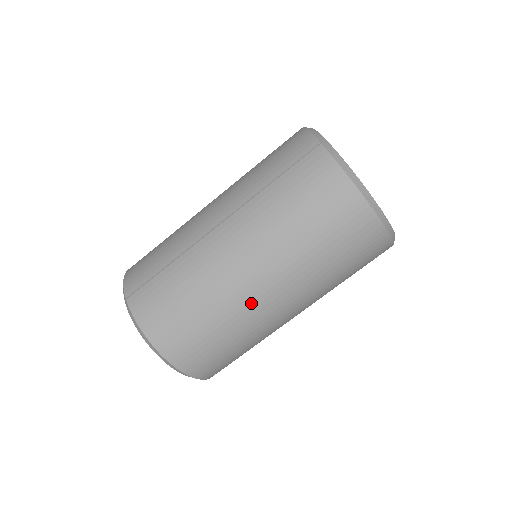
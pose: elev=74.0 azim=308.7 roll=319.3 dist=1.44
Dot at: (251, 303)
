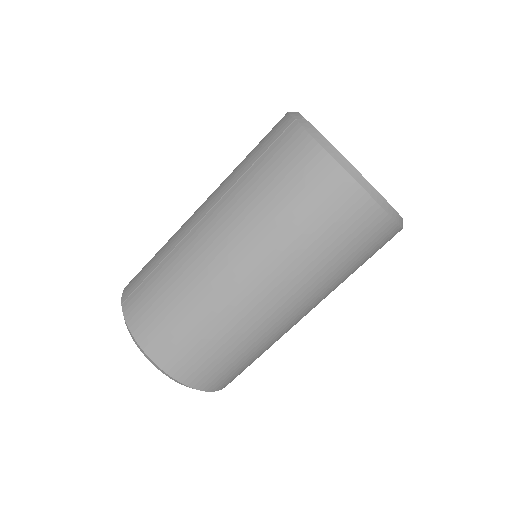
Dot at: (236, 298)
